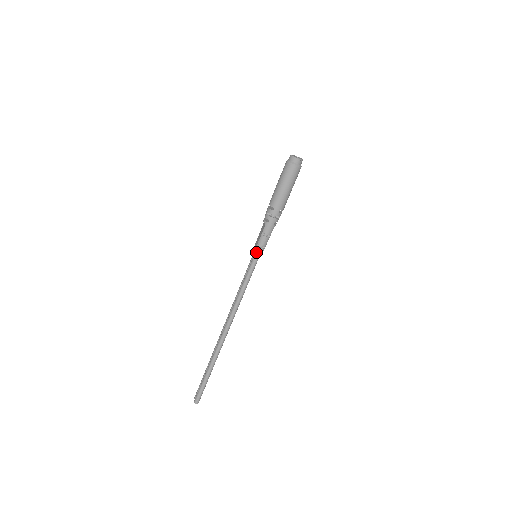
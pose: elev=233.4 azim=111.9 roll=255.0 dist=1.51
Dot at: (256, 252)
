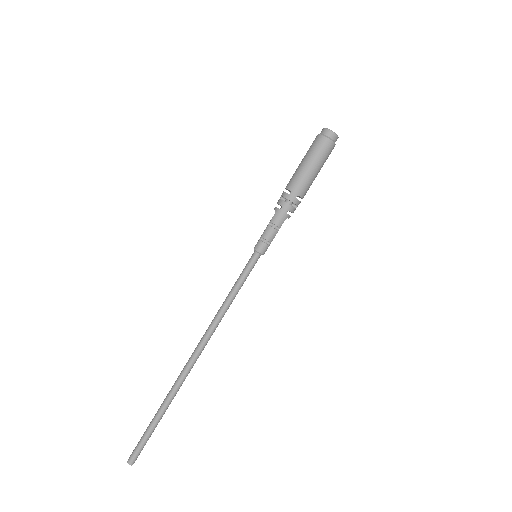
Dot at: (257, 247)
